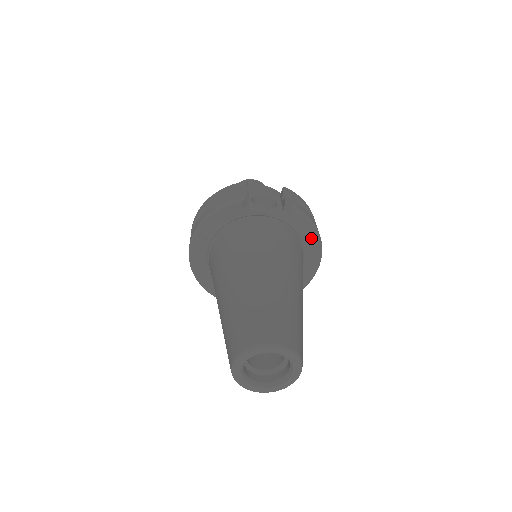
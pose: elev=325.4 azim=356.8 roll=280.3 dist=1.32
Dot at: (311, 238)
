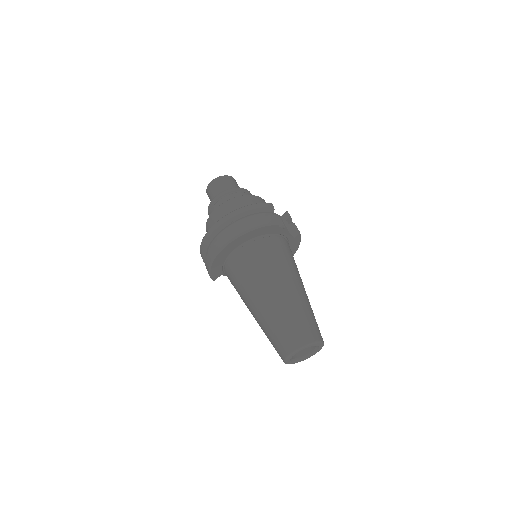
Dot at: (293, 251)
